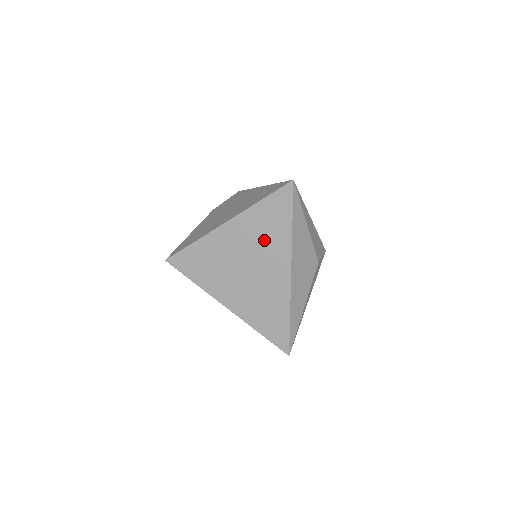
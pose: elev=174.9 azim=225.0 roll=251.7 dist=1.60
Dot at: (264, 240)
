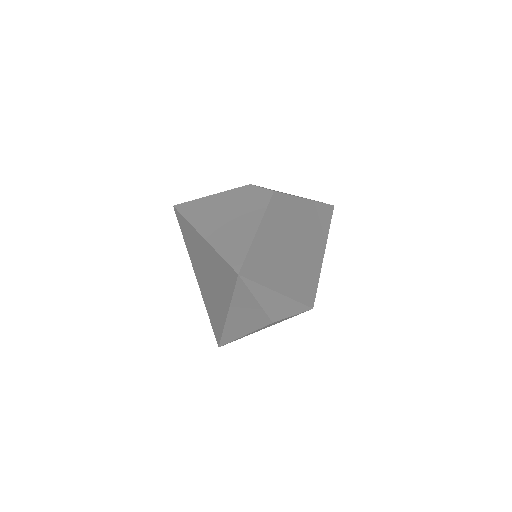
Dot at: (217, 279)
